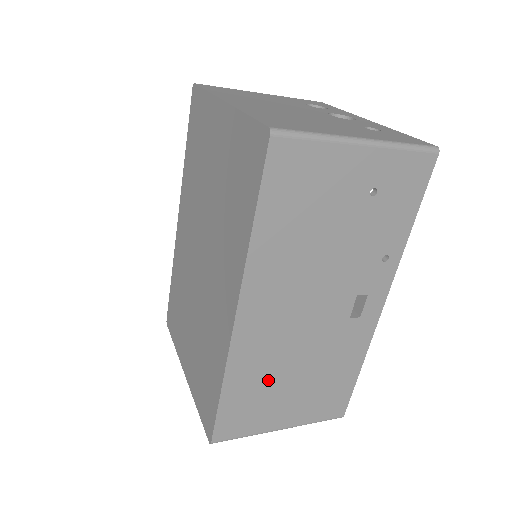
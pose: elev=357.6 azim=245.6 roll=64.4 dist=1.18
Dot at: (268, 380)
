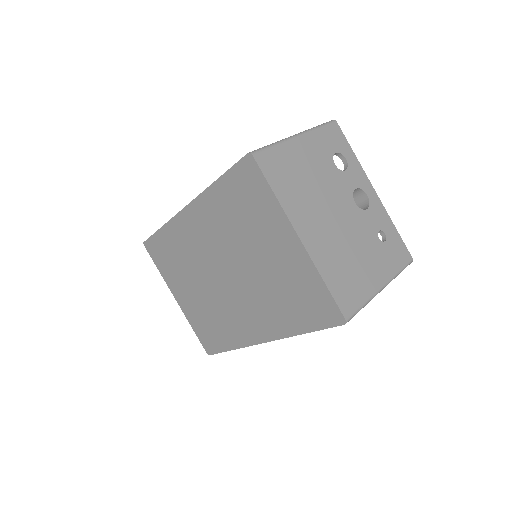
Dot at: occluded
